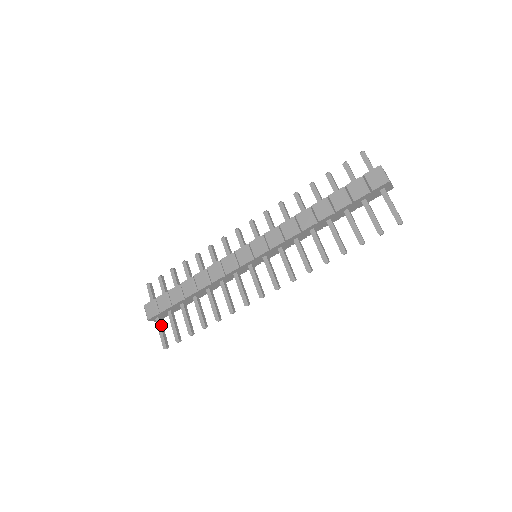
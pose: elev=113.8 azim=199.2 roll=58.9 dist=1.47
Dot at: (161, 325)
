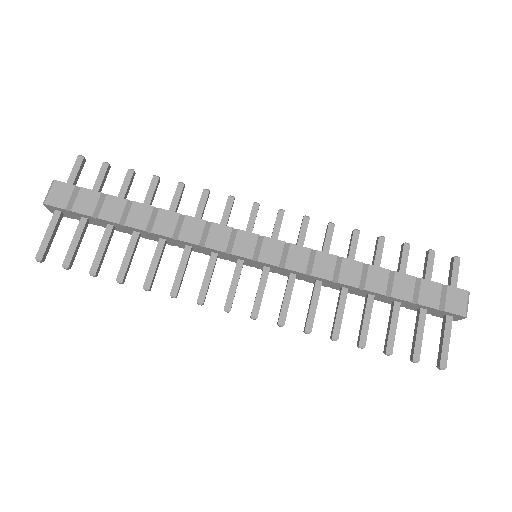
Dot at: (57, 225)
